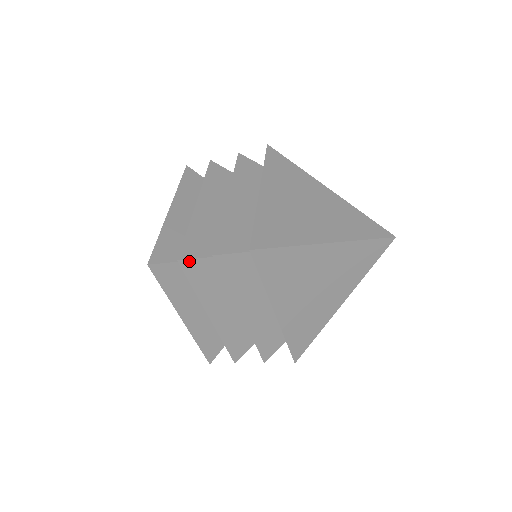
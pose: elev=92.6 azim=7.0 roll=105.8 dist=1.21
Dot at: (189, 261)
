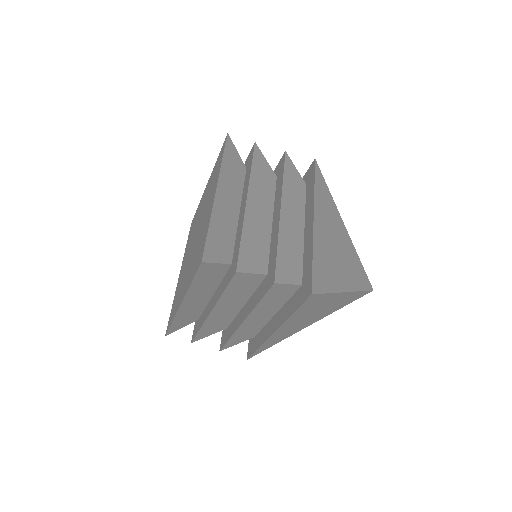
Dot at: (243, 274)
